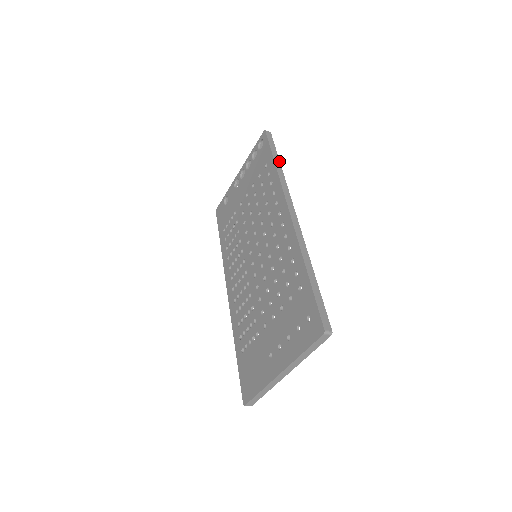
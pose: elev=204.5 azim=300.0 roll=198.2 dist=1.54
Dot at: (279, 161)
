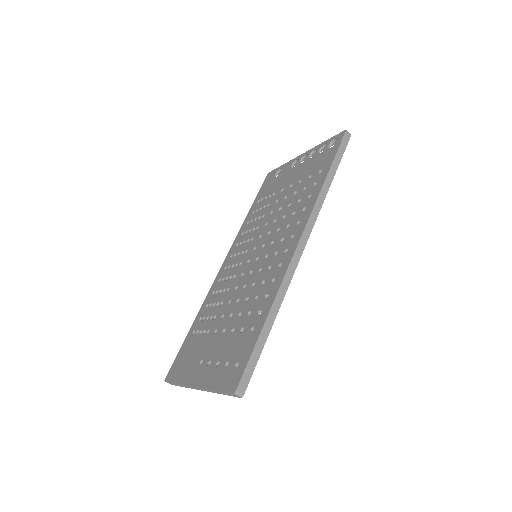
Dot at: (333, 176)
